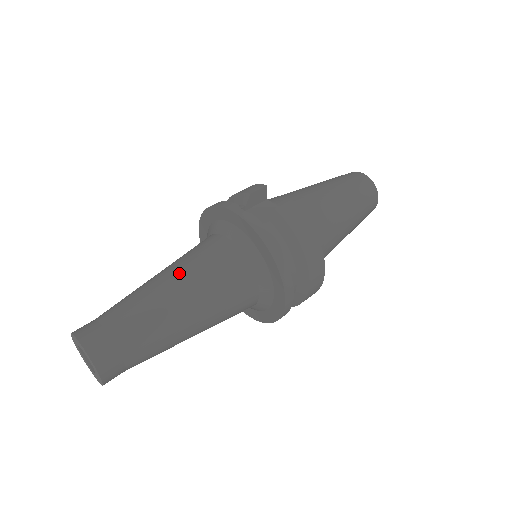
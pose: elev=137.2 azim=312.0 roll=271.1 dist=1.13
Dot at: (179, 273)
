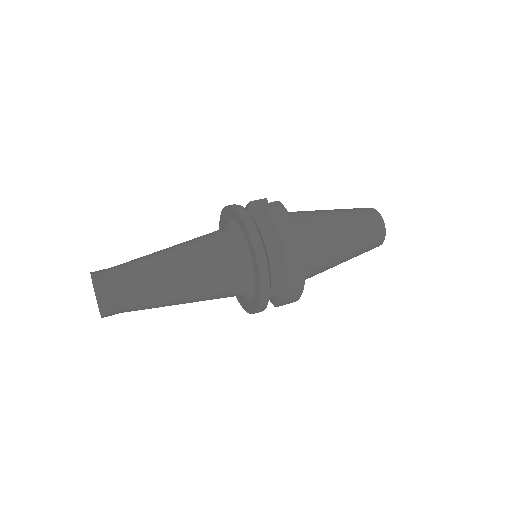
Dot at: (178, 245)
